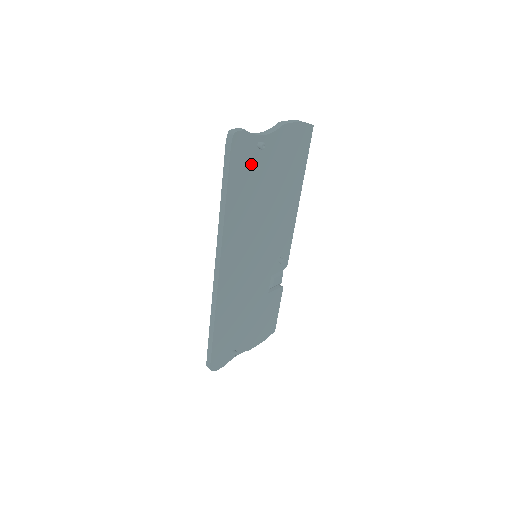
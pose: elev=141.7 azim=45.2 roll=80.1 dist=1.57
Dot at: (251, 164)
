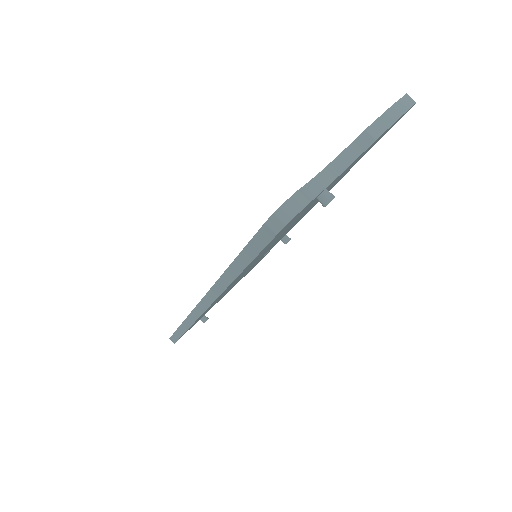
Dot at: occluded
